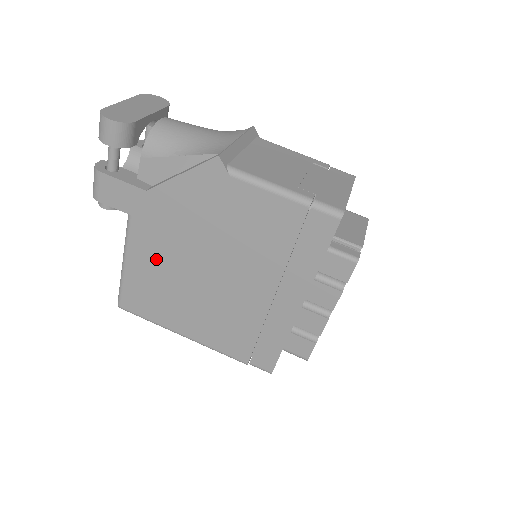
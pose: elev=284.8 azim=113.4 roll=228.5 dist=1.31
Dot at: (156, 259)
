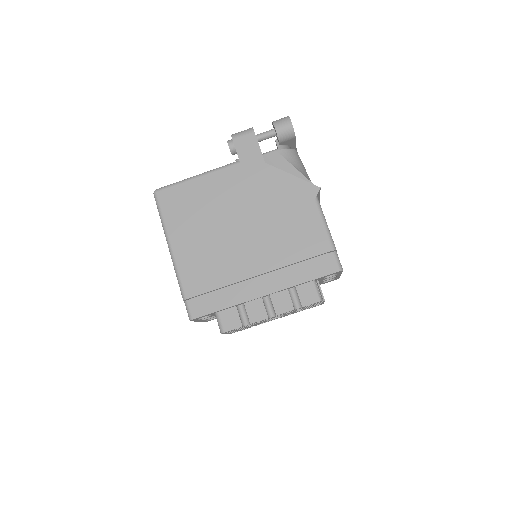
Dot at: (220, 193)
